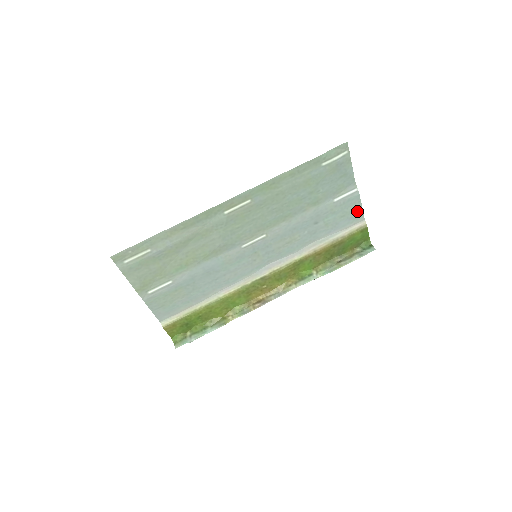
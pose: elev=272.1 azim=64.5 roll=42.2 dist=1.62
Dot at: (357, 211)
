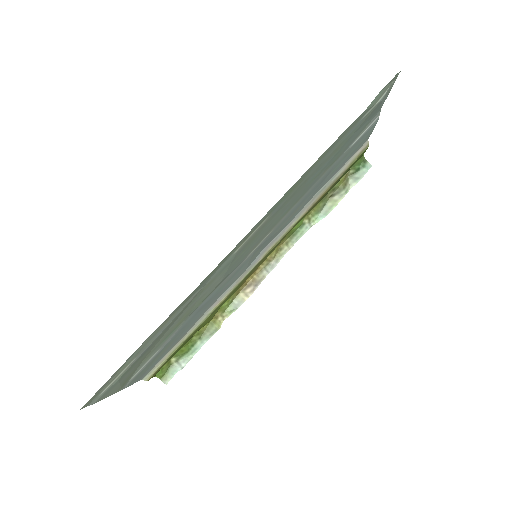
Dot at: (366, 137)
